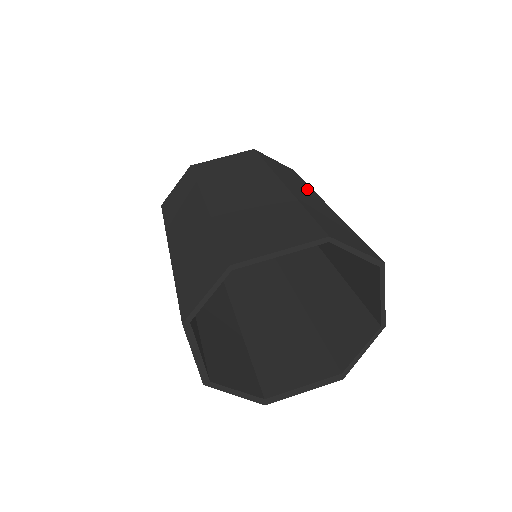
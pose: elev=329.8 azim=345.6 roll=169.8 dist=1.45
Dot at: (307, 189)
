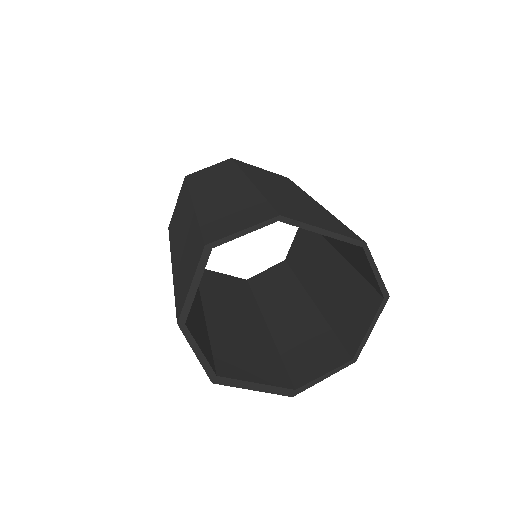
Dot at: occluded
